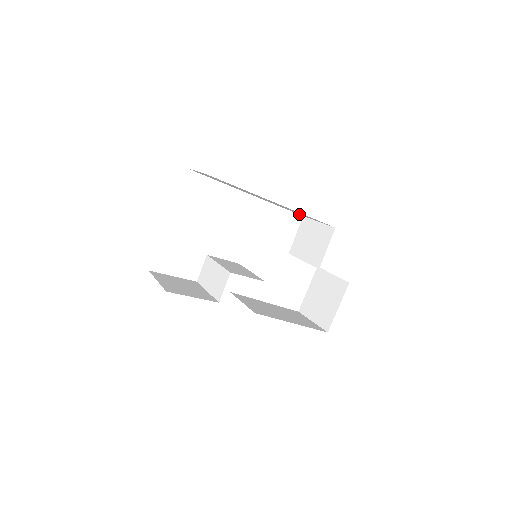
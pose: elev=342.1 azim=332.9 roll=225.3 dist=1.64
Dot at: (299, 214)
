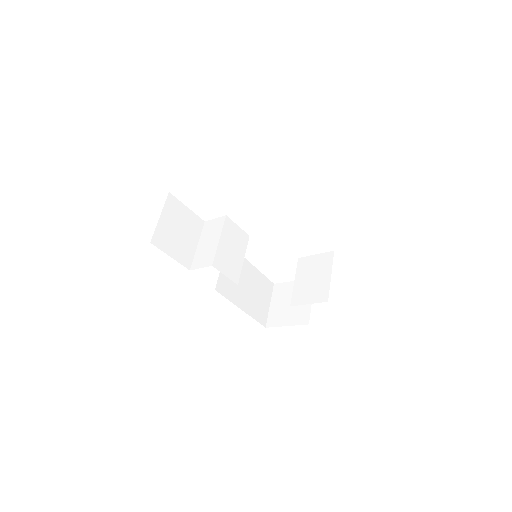
Dot at: occluded
